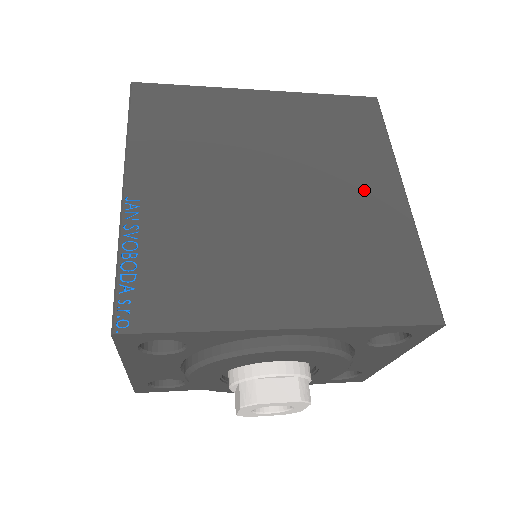
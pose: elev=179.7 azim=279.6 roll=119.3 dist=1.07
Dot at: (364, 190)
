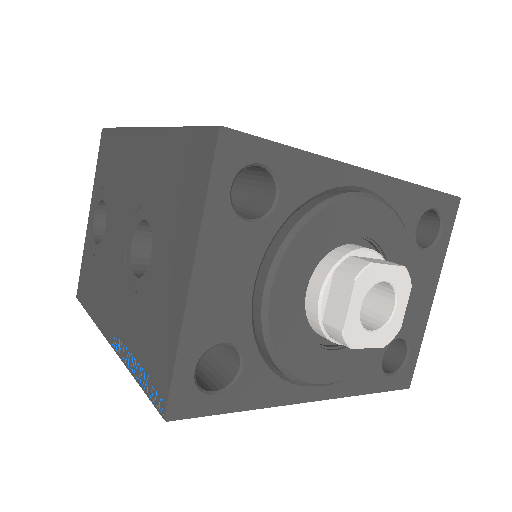
Dot at: occluded
